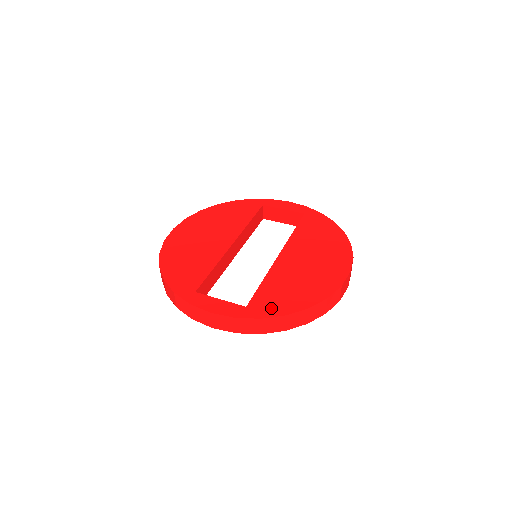
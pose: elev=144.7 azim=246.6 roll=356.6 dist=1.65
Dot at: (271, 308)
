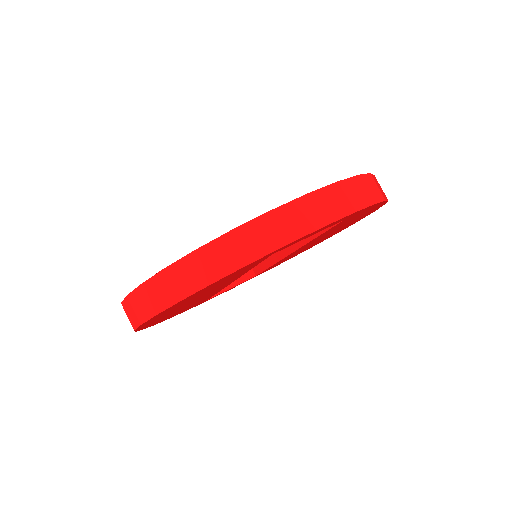
Dot at: occluded
